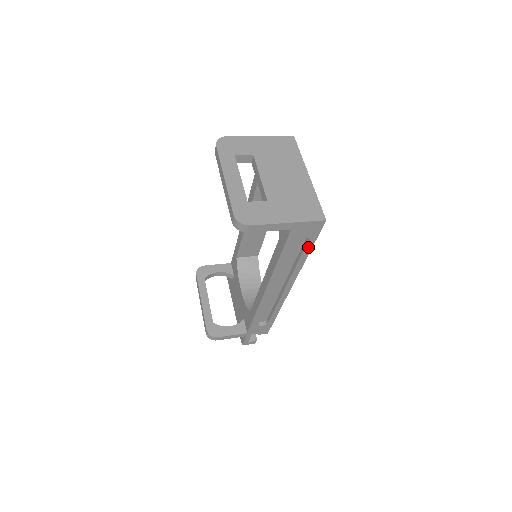
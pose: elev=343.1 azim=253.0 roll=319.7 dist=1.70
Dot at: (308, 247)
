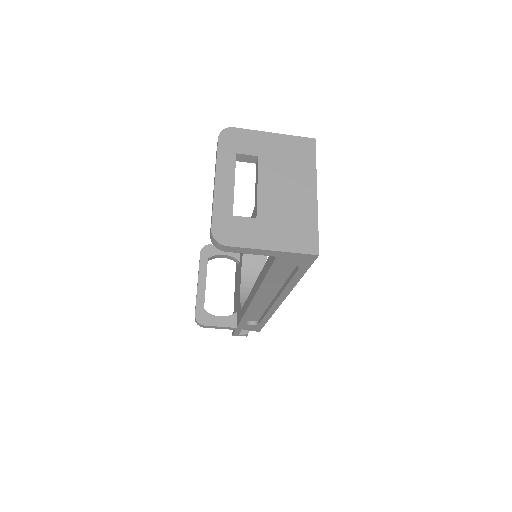
Dot at: (299, 274)
